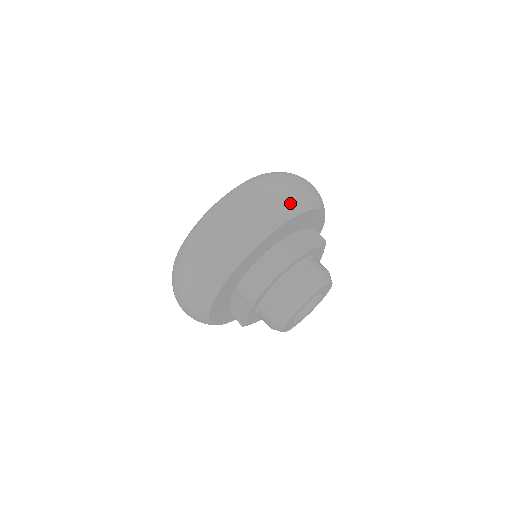
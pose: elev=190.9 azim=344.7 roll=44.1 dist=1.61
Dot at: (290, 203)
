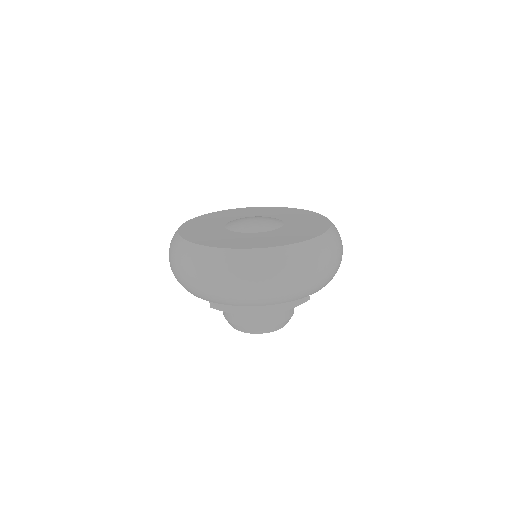
Dot at: occluded
